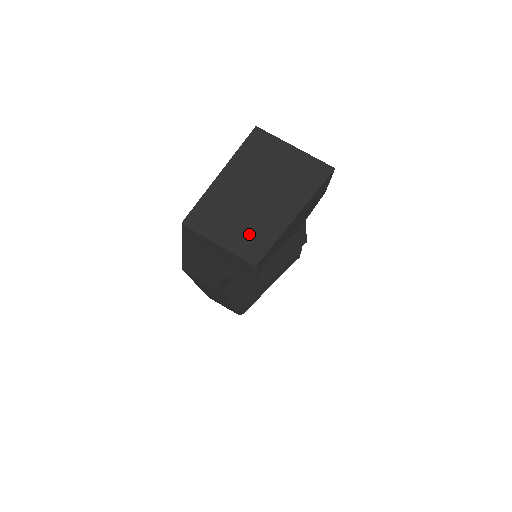
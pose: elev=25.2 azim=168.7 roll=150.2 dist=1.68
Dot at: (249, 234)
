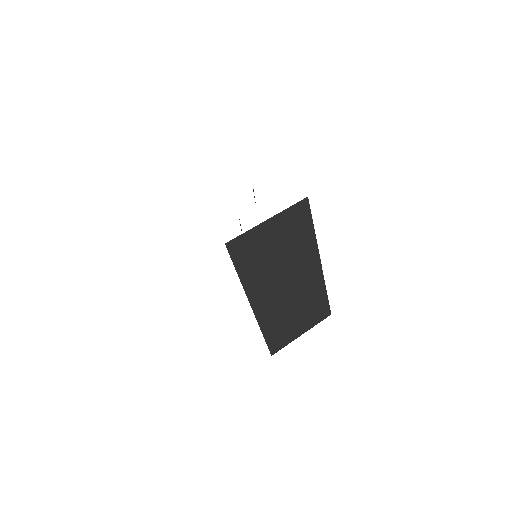
Dot at: (310, 309)
